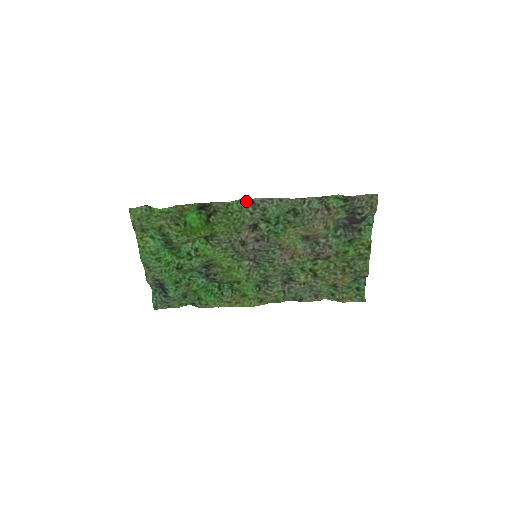
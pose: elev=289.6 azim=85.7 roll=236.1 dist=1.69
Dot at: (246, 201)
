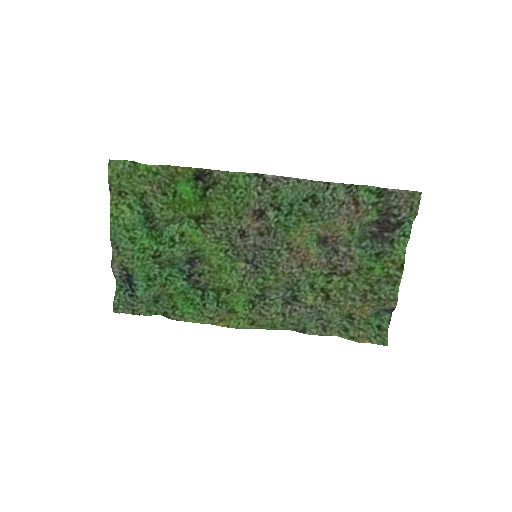
Dot at: (255, 178)
